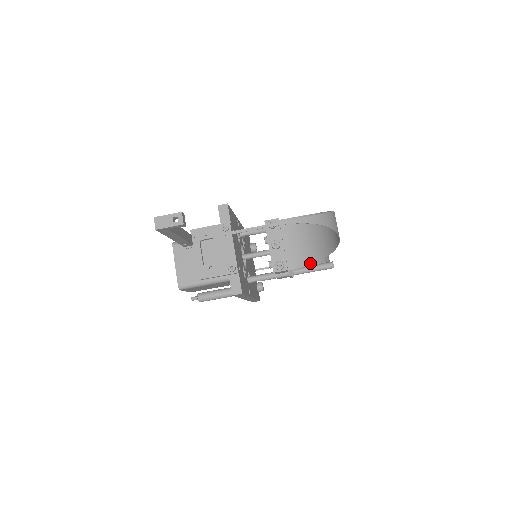
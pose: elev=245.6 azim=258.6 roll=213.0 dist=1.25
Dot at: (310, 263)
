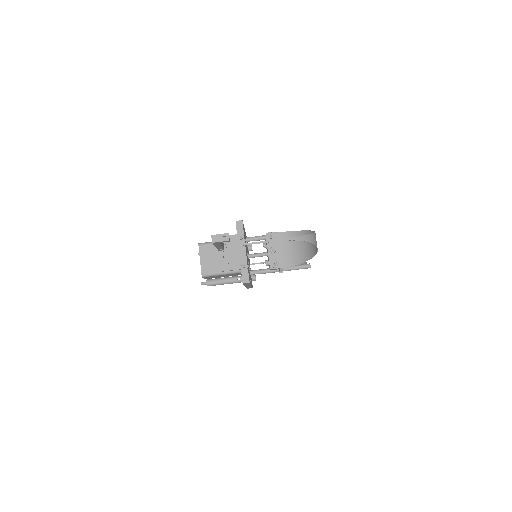
Dot at: (295, 264)
